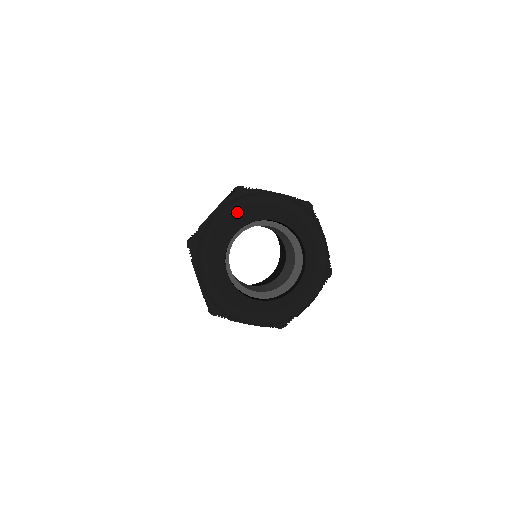
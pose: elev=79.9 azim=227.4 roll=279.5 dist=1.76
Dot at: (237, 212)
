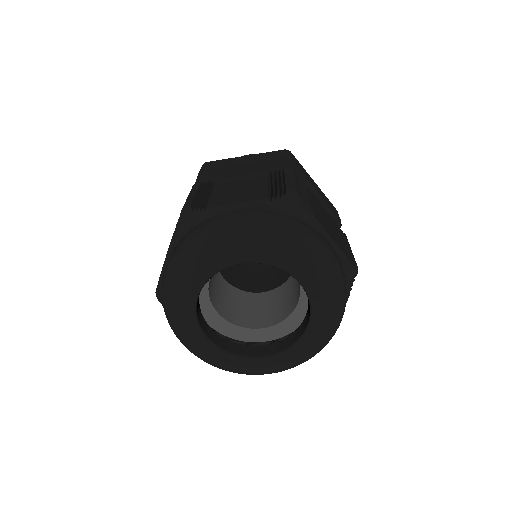
Dot at: (188, 270)
